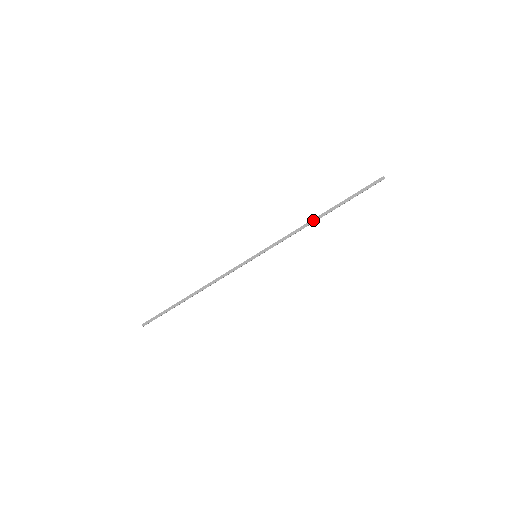
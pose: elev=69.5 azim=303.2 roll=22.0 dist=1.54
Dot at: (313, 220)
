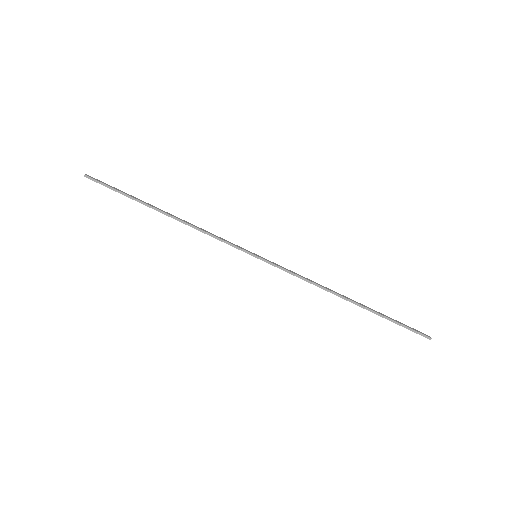
Dot at: (337, 293)
